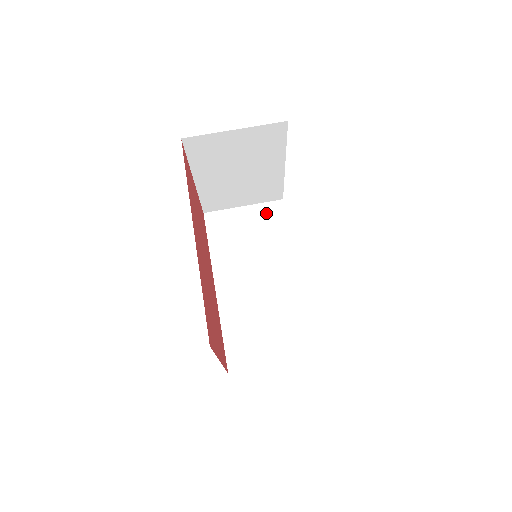
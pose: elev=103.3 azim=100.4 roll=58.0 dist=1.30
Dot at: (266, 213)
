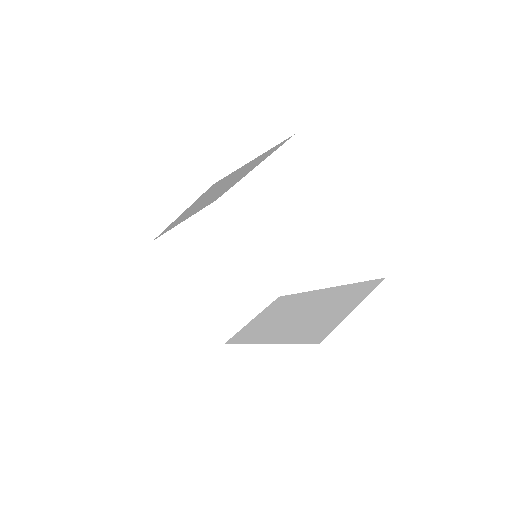
Dot at: (272, 306)
